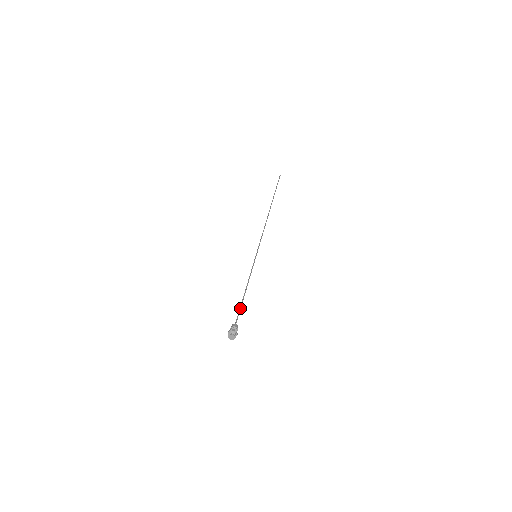
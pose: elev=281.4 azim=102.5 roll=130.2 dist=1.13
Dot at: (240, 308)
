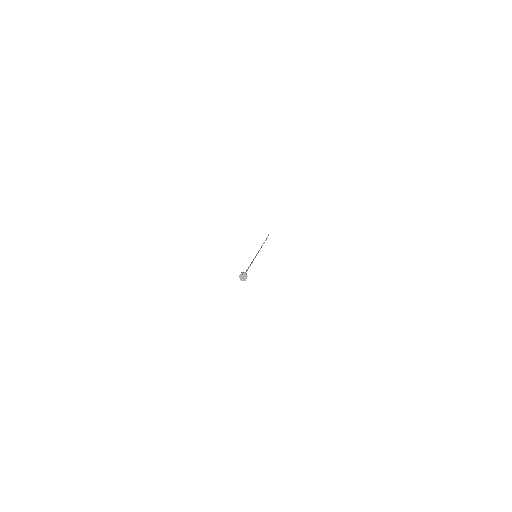
Dot at: (247, 269)
